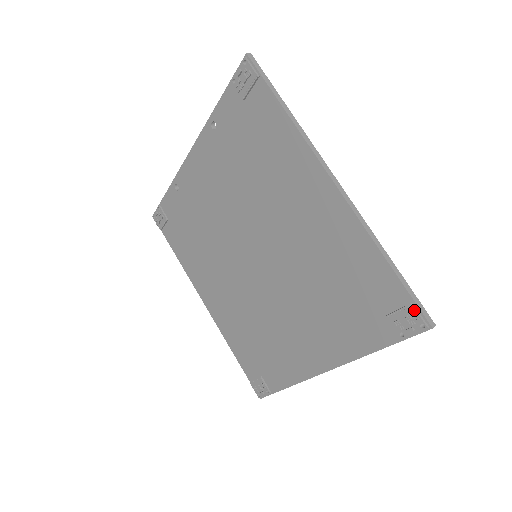
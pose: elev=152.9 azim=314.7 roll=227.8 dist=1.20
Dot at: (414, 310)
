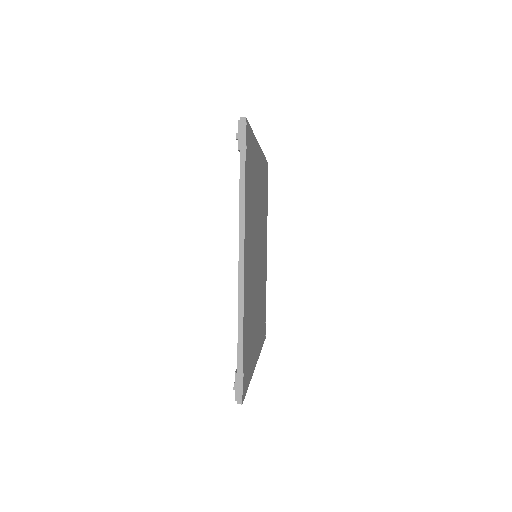
Dot at: occluded
